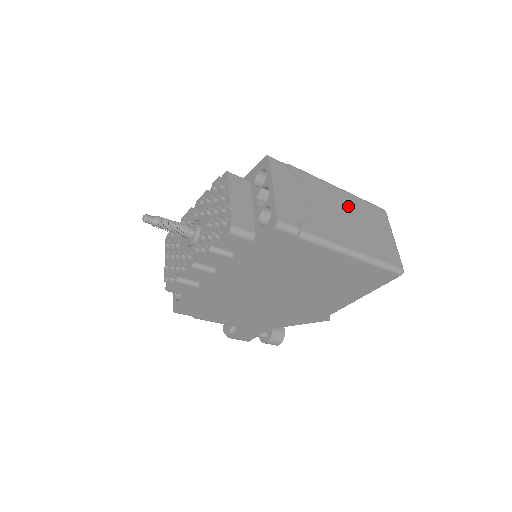
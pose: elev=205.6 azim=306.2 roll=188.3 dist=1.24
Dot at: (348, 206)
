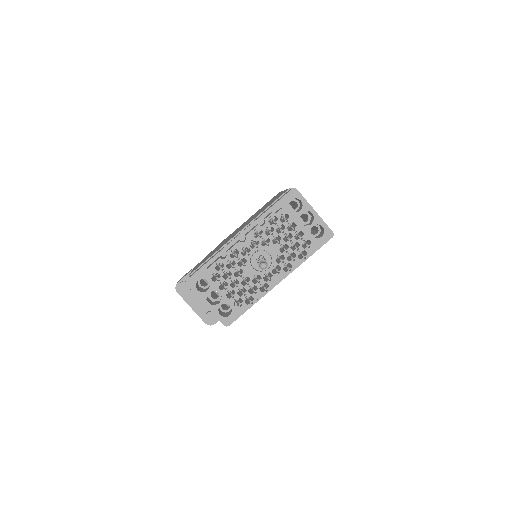
Dot at: occluded
